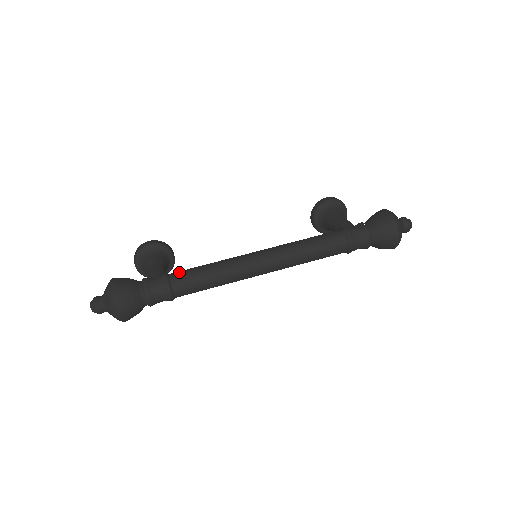
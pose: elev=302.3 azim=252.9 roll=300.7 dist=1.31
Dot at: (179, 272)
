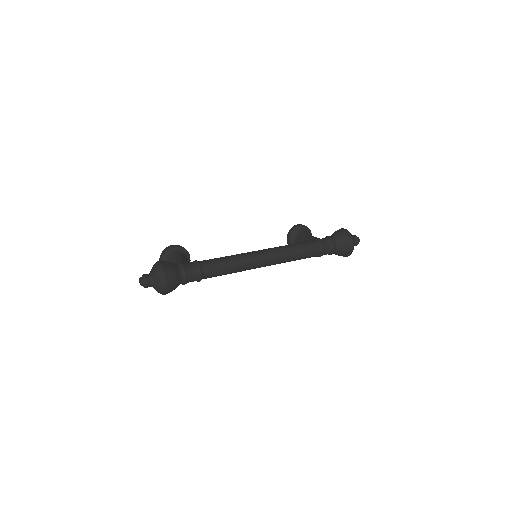
Dot at: (206, 260)
